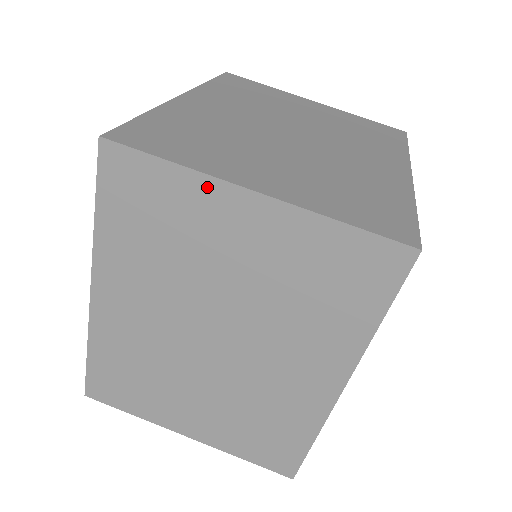
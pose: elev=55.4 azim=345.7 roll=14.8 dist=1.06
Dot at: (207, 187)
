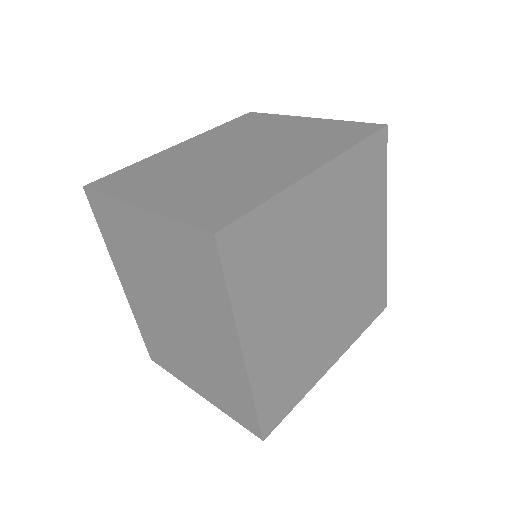
Dot at: (123, 208)
